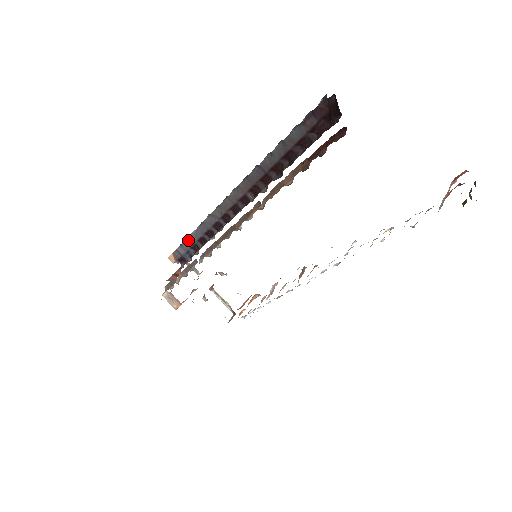
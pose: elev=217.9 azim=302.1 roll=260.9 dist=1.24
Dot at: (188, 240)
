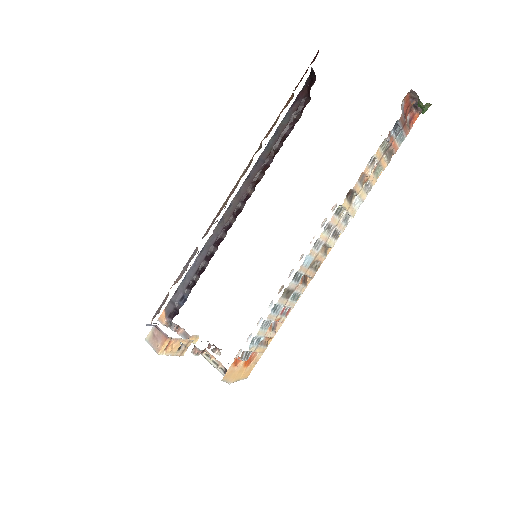
Dot at: (185, 279)
